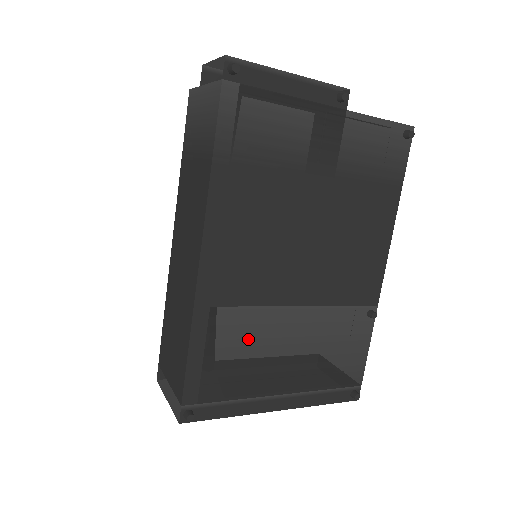
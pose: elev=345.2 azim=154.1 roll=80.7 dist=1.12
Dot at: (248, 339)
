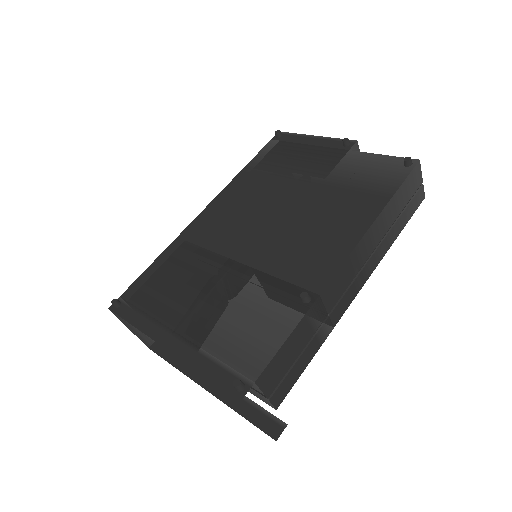
Dot at: (189, 271)
